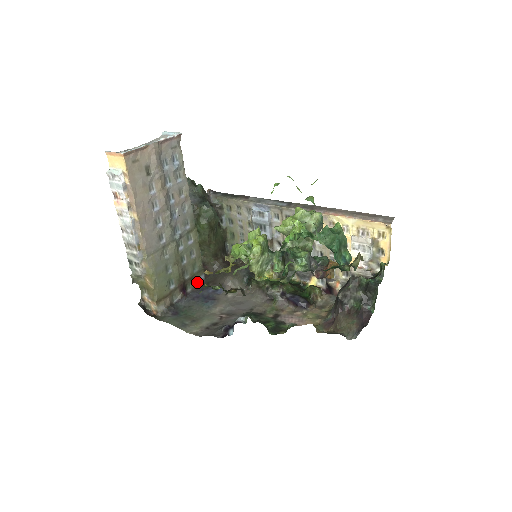
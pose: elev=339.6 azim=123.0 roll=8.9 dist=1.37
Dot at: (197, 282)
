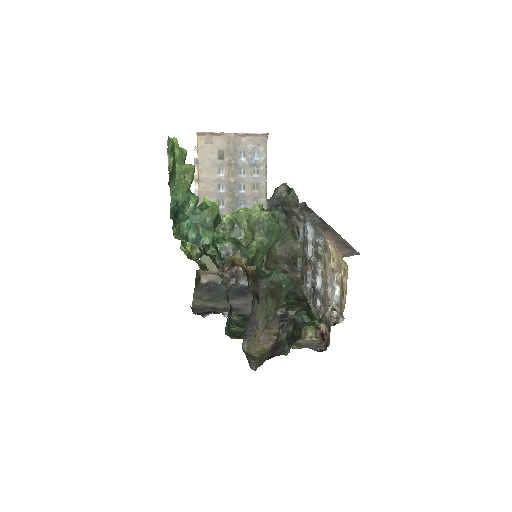
Dot at: occluded
